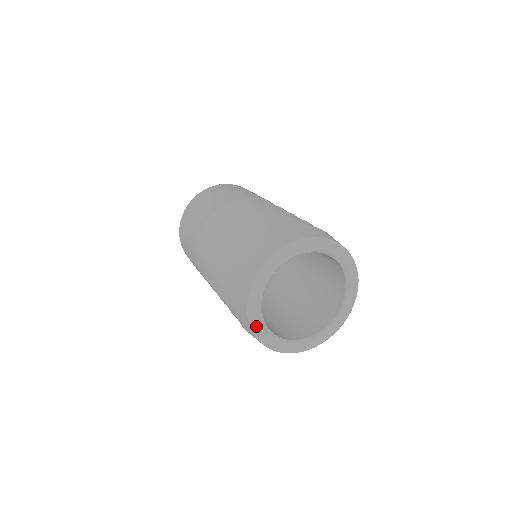
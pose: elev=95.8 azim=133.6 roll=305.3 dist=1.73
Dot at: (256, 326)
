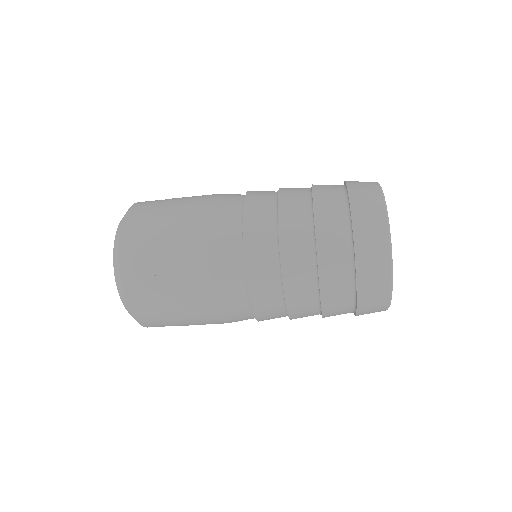
Dot at: occluded
